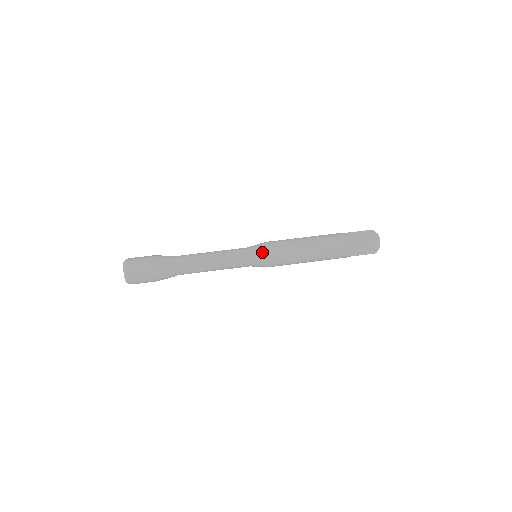
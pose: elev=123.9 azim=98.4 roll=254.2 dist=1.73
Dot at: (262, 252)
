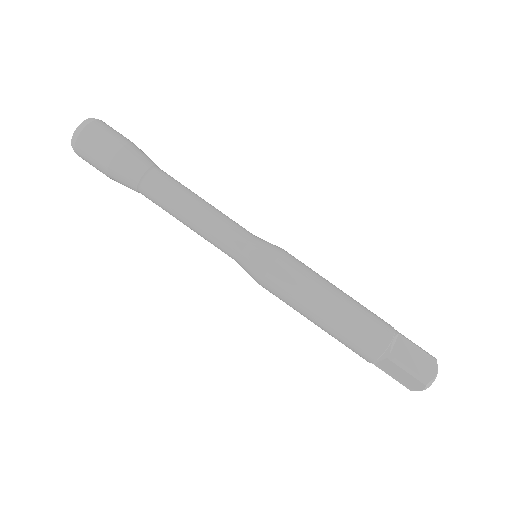
Dot at: (263, 262)
